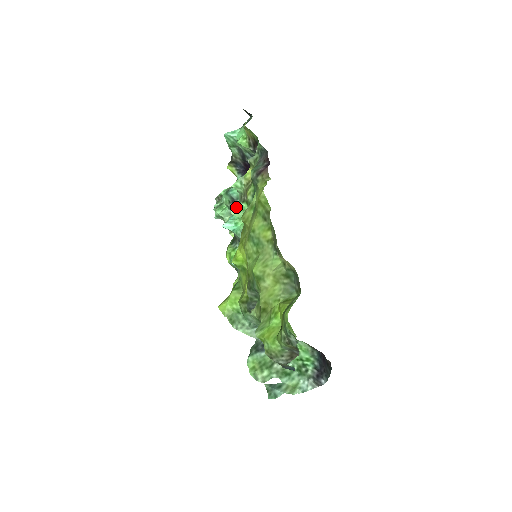
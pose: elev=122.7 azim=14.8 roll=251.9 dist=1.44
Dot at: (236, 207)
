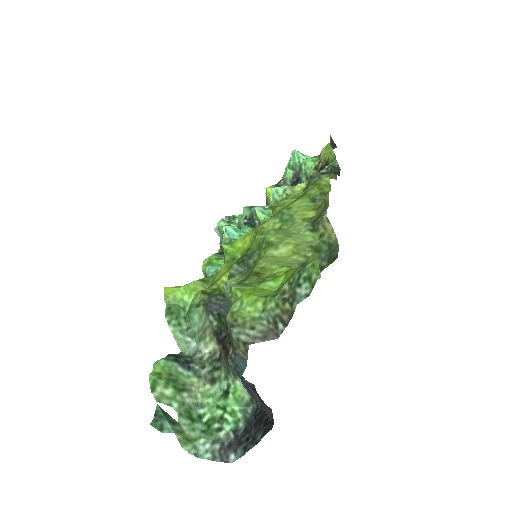
Dot at: (262, 208)
